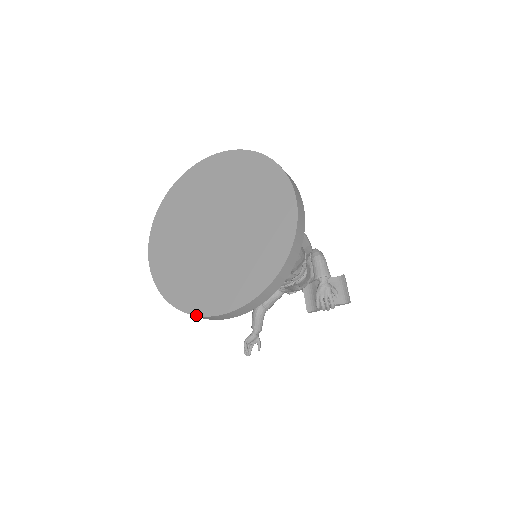
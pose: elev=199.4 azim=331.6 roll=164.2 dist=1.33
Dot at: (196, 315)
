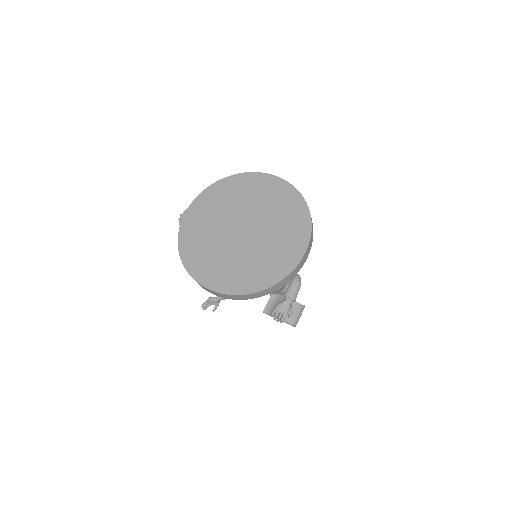
Dot at: (192, 276)
